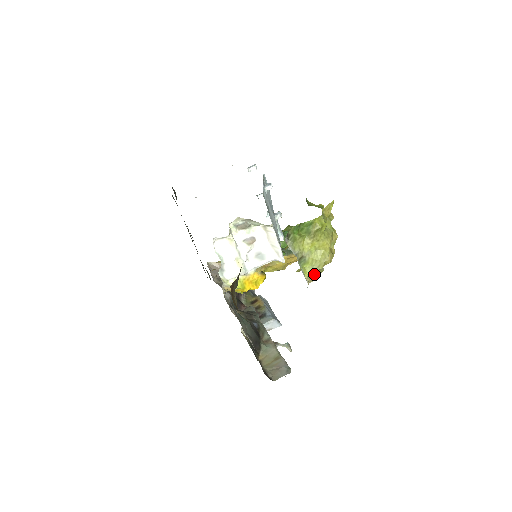
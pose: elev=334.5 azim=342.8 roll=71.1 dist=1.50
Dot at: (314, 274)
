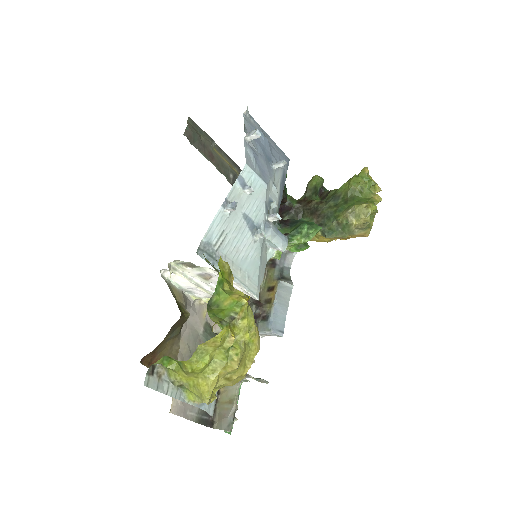
Dot at: (201, 402)
